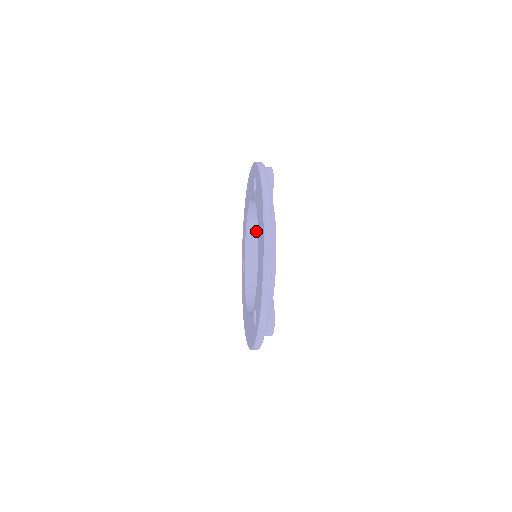
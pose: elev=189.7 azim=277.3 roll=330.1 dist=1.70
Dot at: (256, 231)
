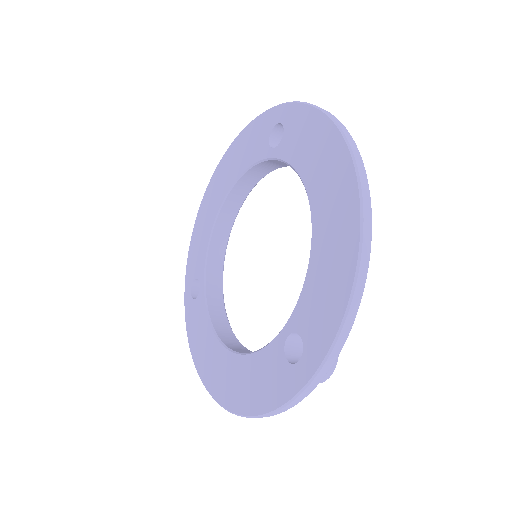
Dot at: (226, 232)
